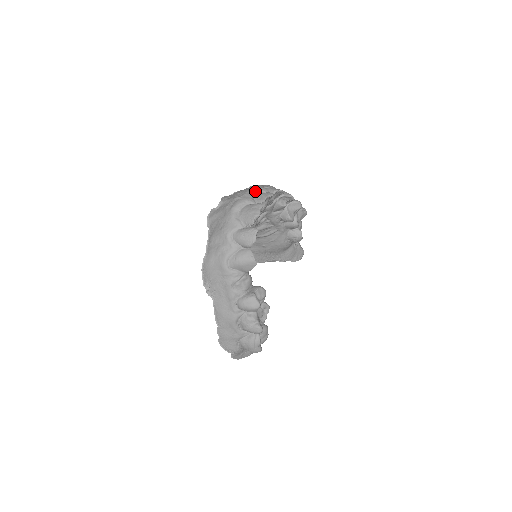
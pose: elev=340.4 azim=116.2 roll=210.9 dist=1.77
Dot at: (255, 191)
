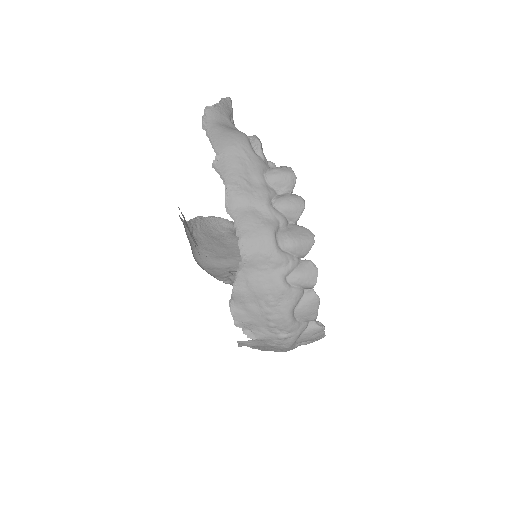
Dot at: (293, 311)
